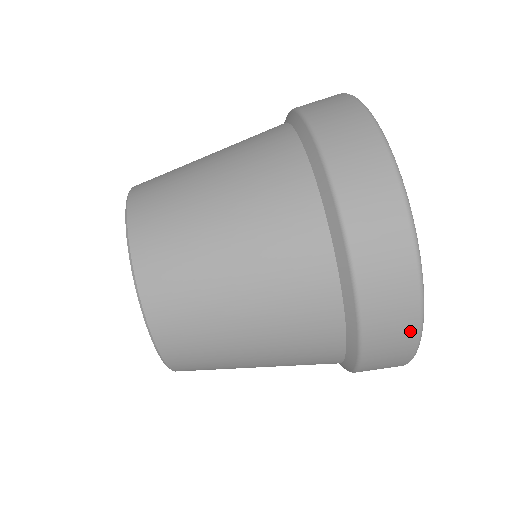
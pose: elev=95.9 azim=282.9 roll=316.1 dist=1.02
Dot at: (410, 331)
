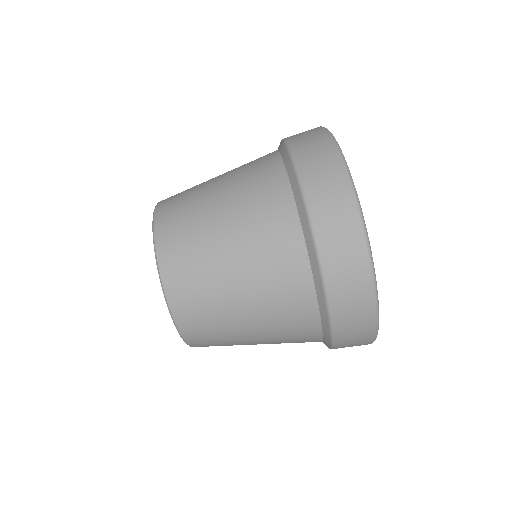
Dot at: occluded
